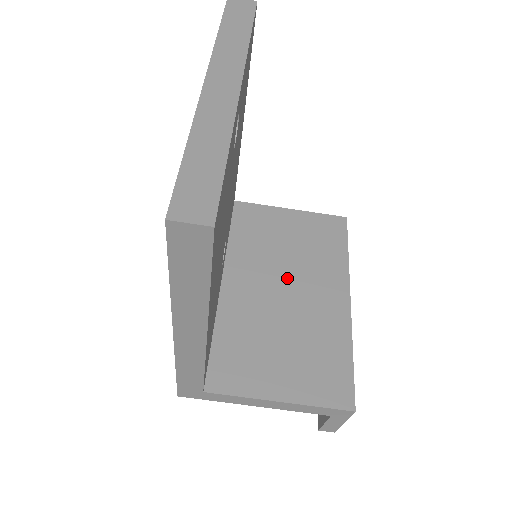
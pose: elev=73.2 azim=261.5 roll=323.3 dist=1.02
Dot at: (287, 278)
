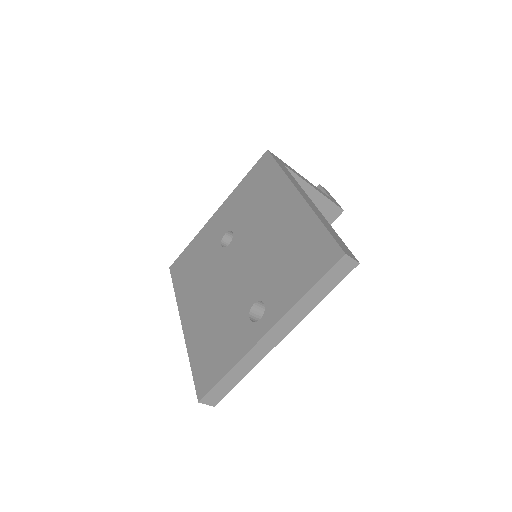
Dot at: occluded
